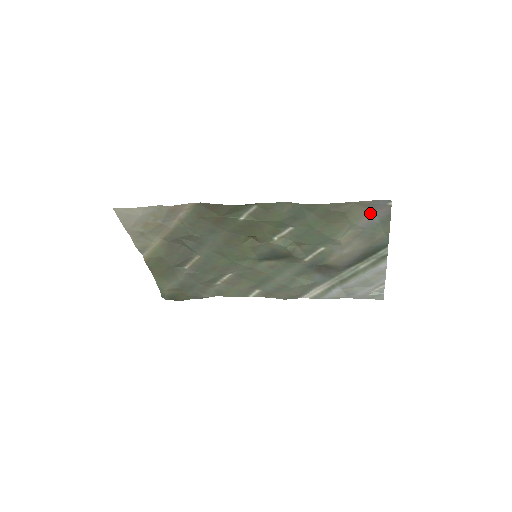
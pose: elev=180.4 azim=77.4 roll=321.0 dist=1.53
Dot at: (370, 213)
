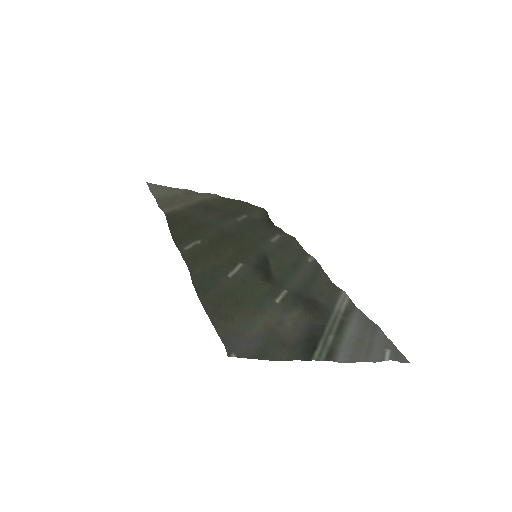
Dot at: (243, 336)
